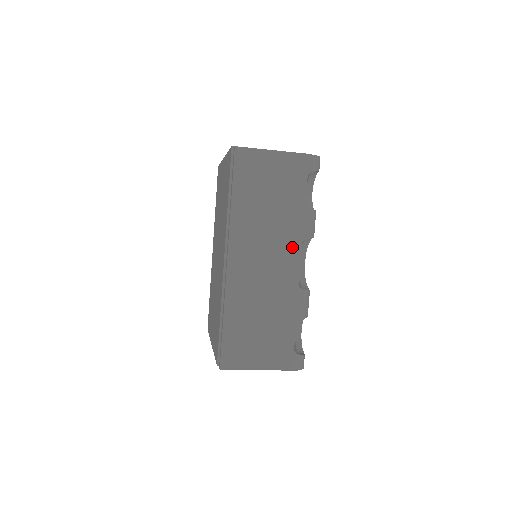
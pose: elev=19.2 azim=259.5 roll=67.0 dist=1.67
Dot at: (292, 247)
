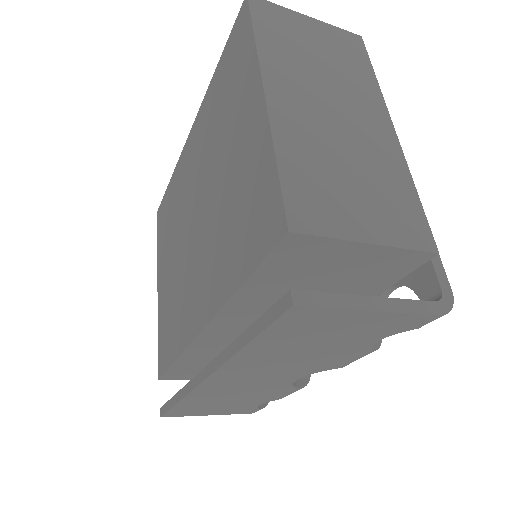
Dot at: (314, 372)
